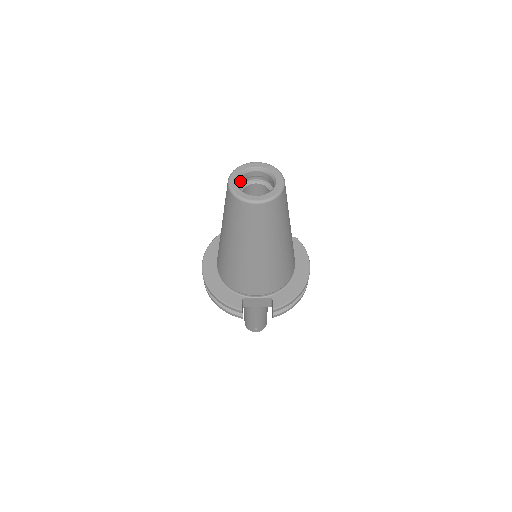
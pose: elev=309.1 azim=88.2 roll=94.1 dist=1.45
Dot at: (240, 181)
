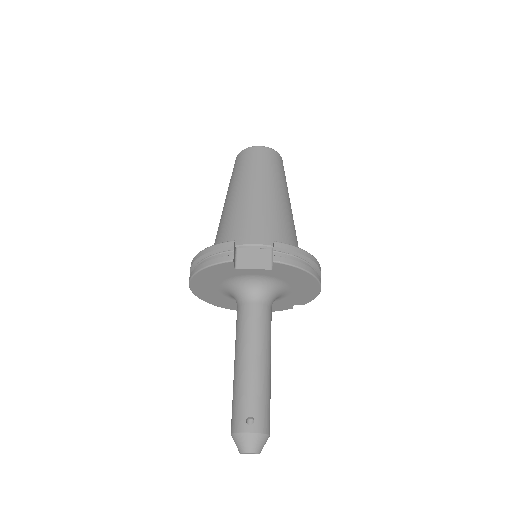
Dot at: occluded
